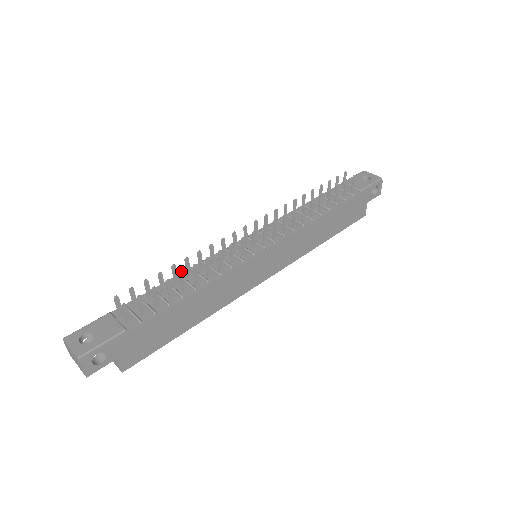
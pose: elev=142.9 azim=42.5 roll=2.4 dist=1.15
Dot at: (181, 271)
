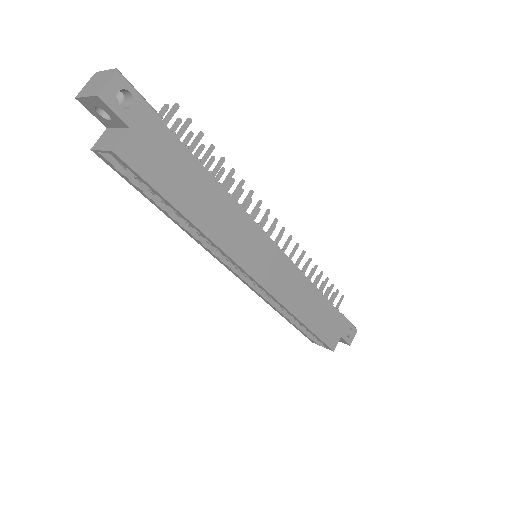
Dot at: (224, 157)
